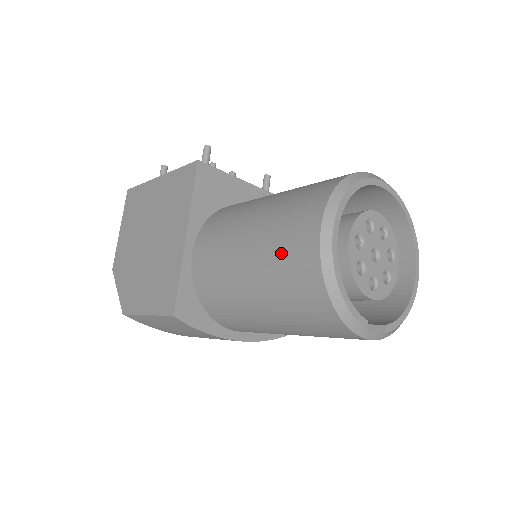
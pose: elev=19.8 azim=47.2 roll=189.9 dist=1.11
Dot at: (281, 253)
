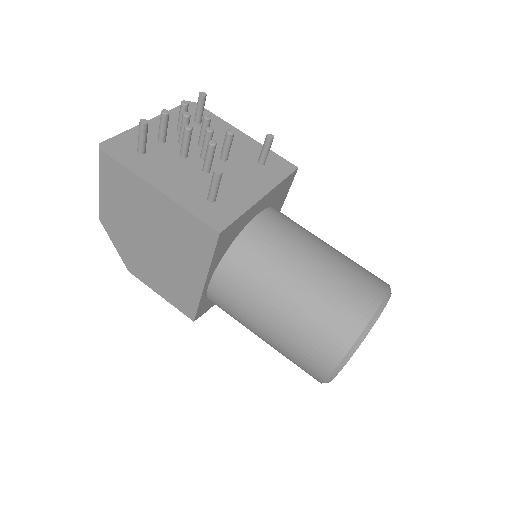
Dot at: (296, 358)
